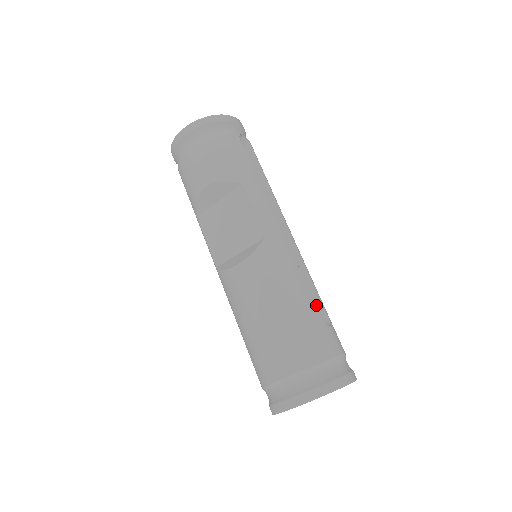
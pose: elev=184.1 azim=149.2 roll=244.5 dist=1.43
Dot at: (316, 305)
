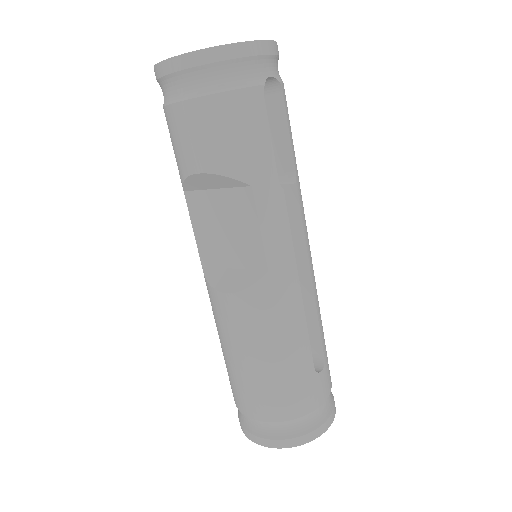
Dot at: (314, 337)
